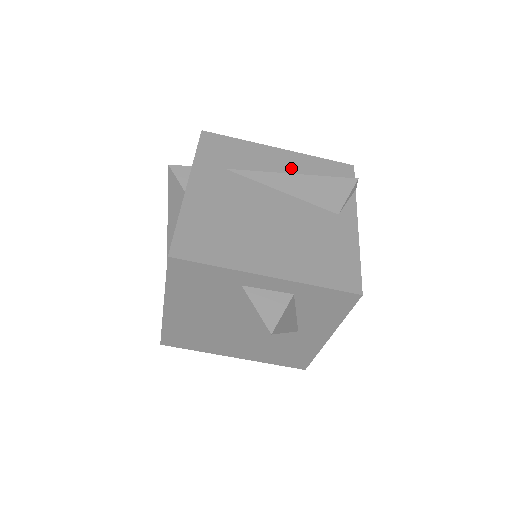
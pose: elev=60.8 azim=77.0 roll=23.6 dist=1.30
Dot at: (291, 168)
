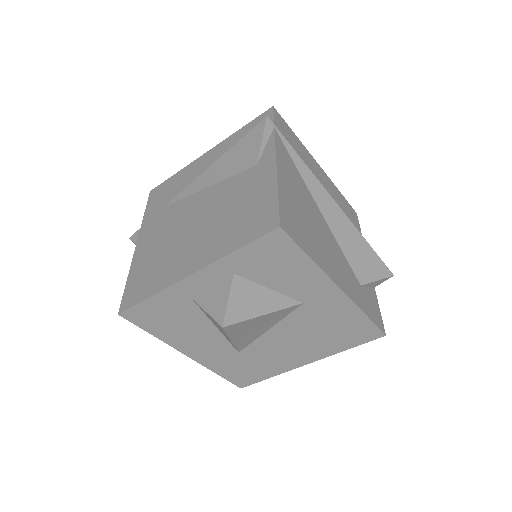
Dot at: (215, 160)
